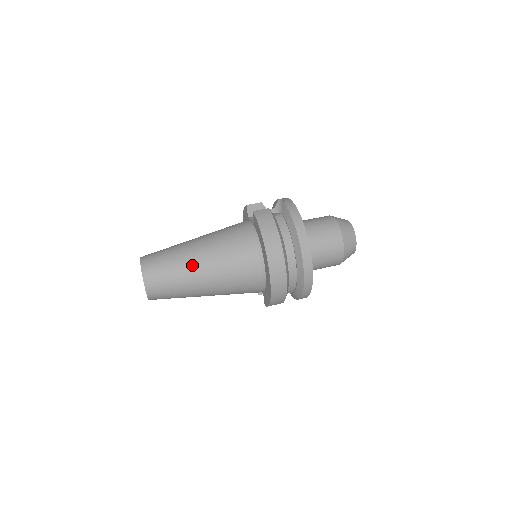
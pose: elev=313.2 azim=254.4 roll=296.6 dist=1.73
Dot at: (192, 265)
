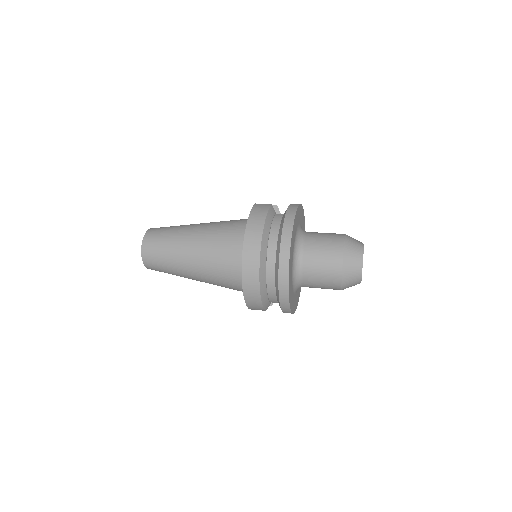
Dot at: (184, 239)
